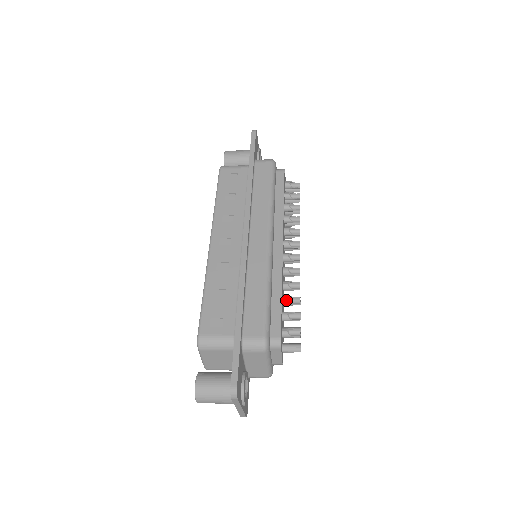
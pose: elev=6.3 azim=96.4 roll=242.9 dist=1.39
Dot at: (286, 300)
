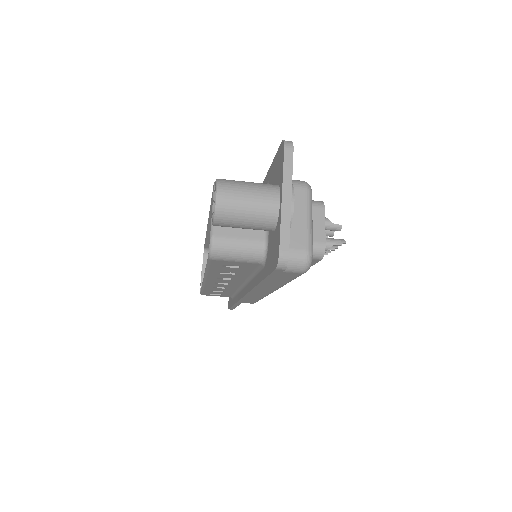
Dot at: occluded
